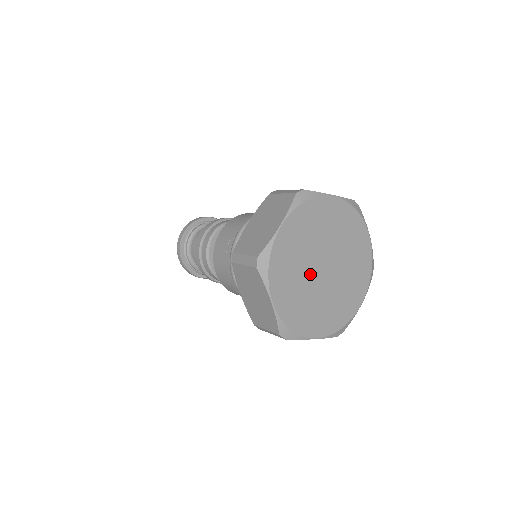
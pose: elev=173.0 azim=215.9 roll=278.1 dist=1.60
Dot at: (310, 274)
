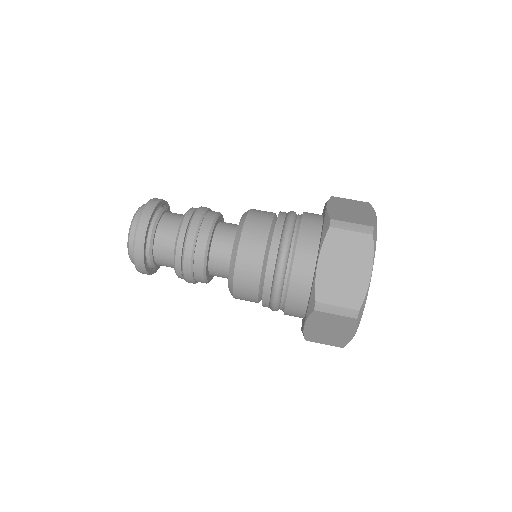
Dot at: occluded
